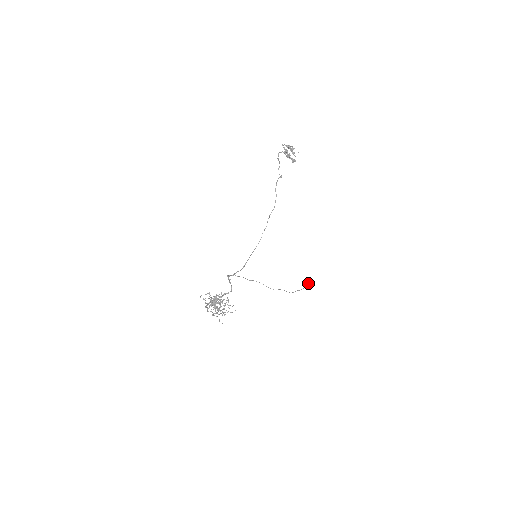
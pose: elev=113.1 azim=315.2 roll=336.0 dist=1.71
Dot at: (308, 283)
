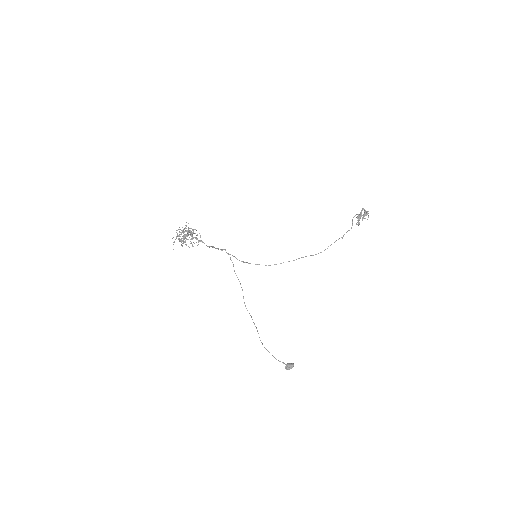
Dot at: (287, 363)
